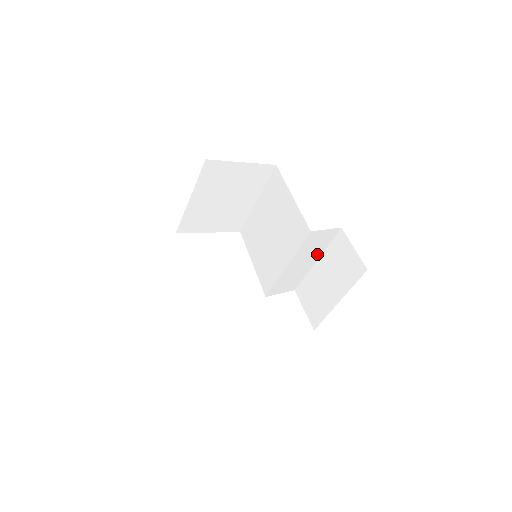
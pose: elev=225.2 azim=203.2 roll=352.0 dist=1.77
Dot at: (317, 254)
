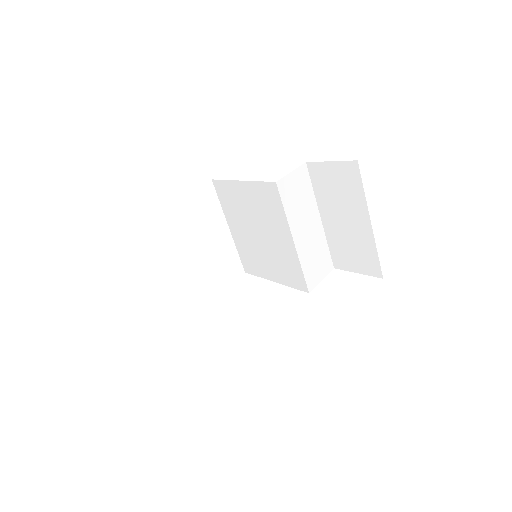
Dot at: (313, 209)
